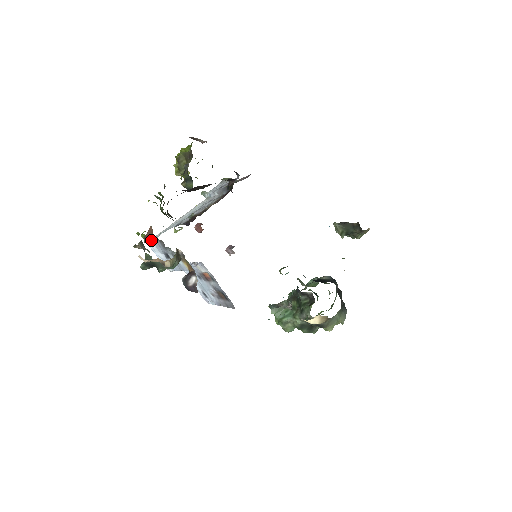
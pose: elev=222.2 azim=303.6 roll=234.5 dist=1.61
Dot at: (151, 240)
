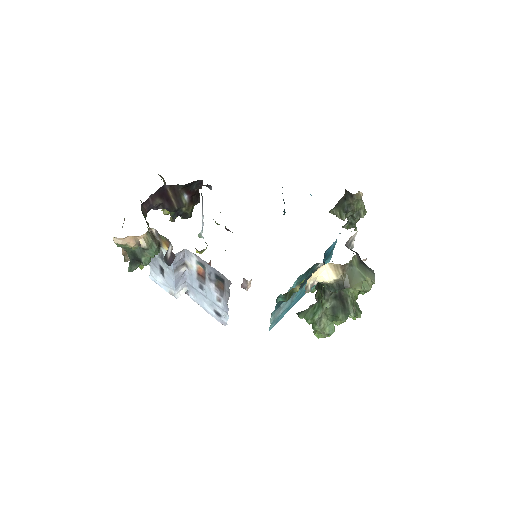
Dot at: occluded
